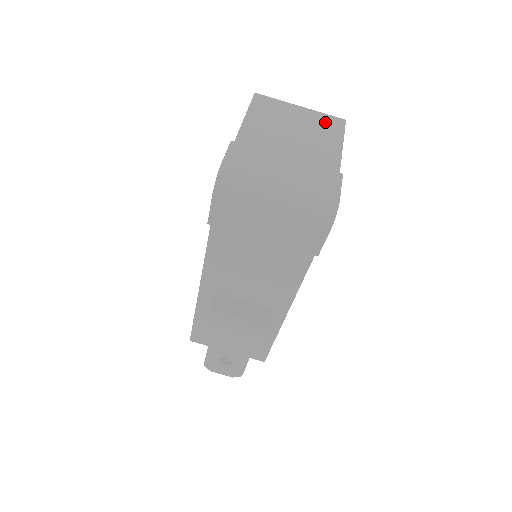
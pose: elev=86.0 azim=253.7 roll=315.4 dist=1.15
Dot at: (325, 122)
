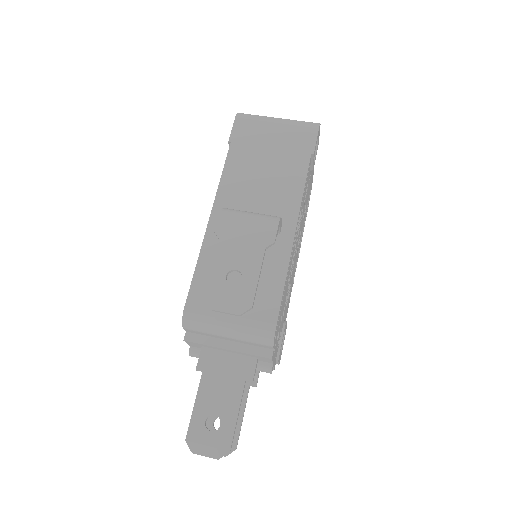
Dot at: occluded
